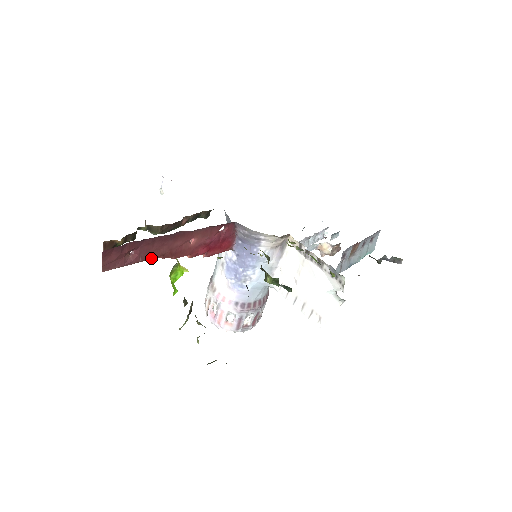
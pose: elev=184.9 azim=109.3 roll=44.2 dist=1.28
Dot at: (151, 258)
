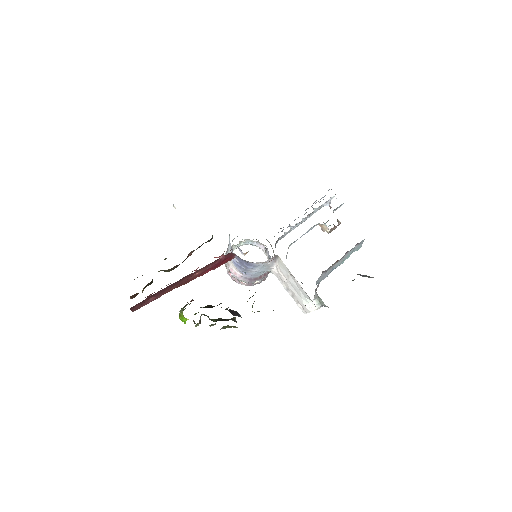
Dot at: occluded
